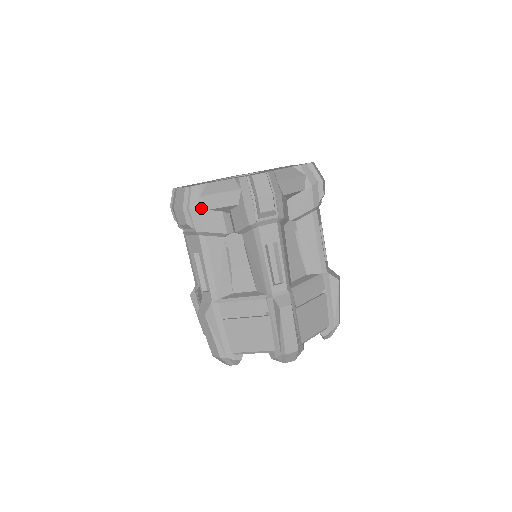
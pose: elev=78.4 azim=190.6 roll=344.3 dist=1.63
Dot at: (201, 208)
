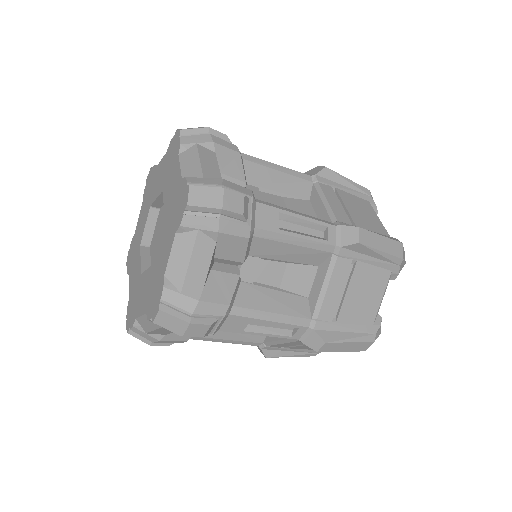
Dot at: (159, 338)
